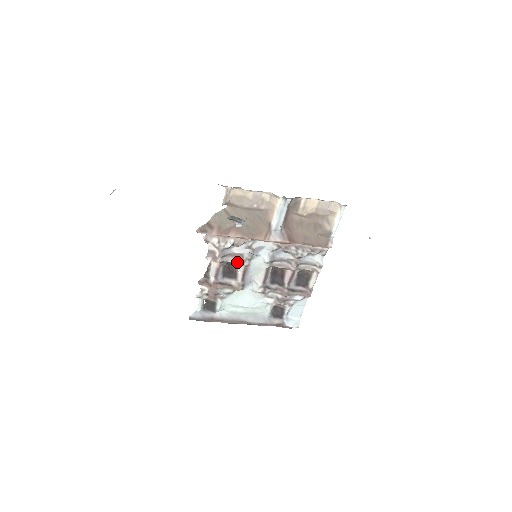
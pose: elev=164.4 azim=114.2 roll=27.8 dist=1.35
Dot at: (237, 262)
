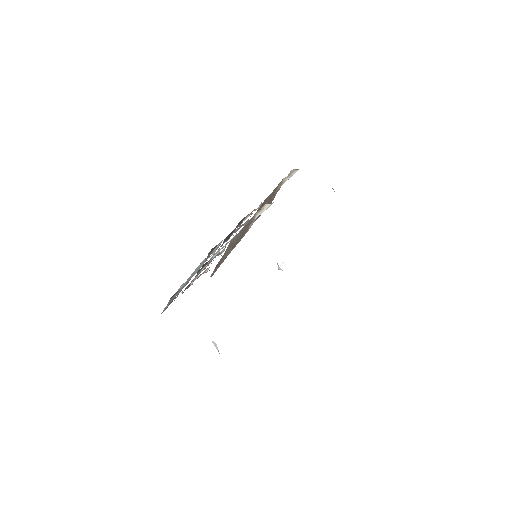
Dot at: occluded
